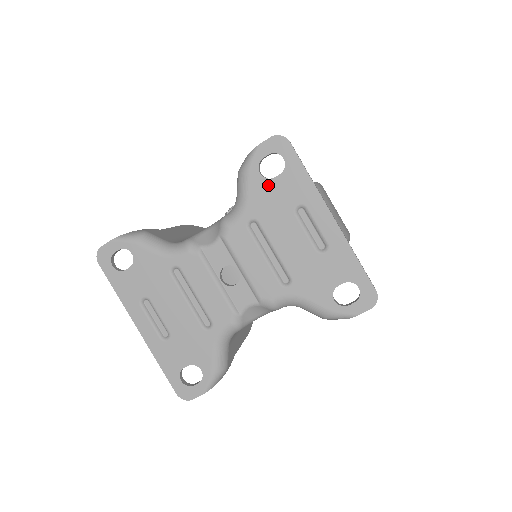
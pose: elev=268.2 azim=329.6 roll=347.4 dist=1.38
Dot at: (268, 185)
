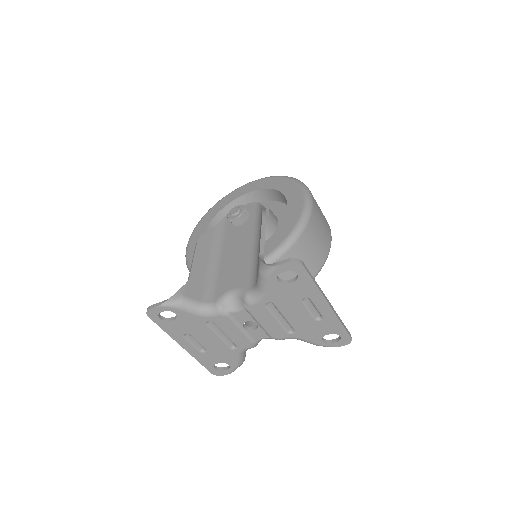
Dot at: (283, 287)
